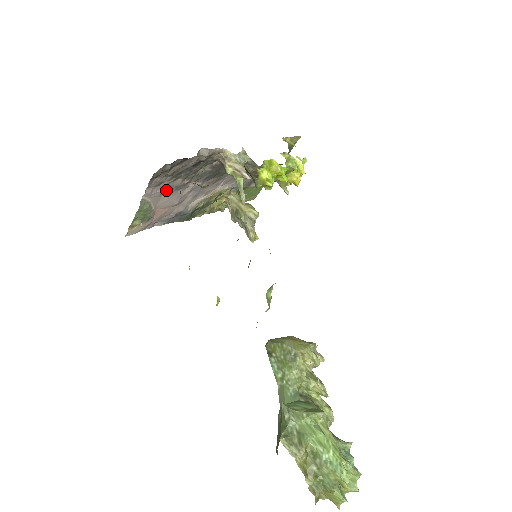
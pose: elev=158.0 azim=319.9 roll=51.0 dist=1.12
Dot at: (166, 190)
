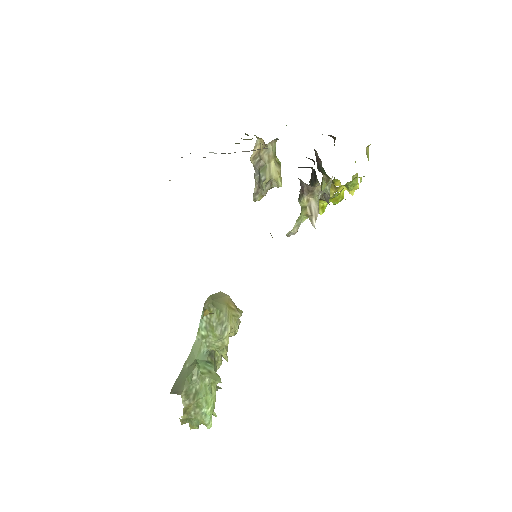
Dot at: occluded
